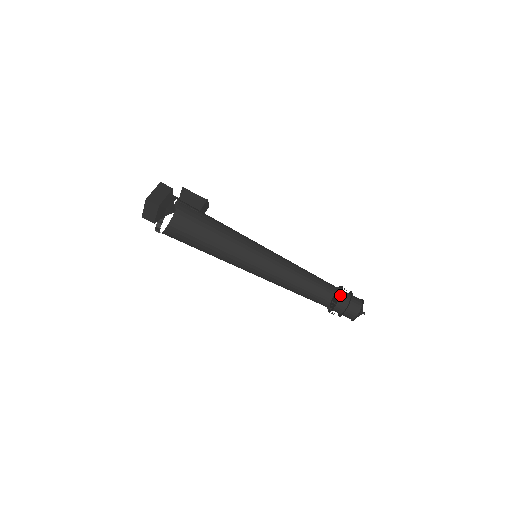
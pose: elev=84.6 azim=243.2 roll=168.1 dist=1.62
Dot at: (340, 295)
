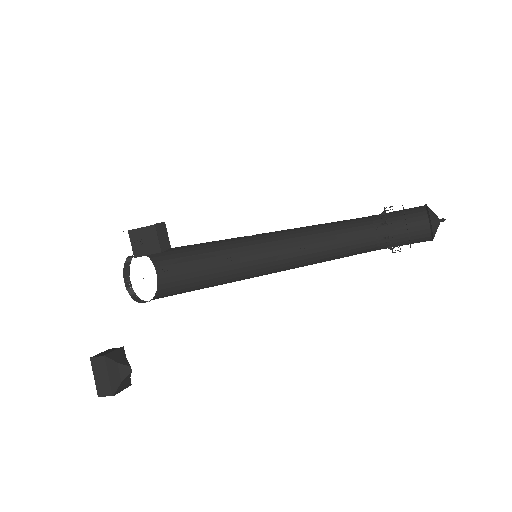
Dot at: occluded
